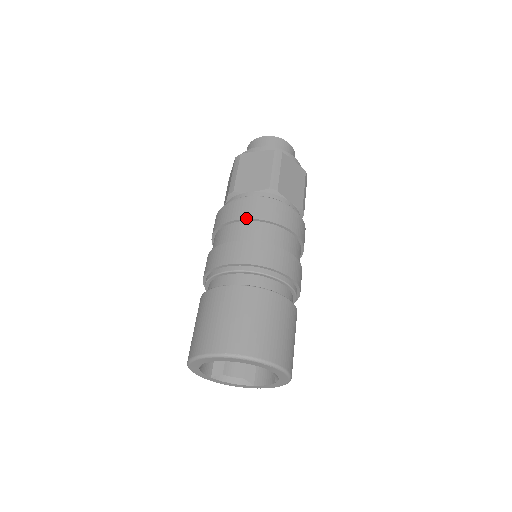
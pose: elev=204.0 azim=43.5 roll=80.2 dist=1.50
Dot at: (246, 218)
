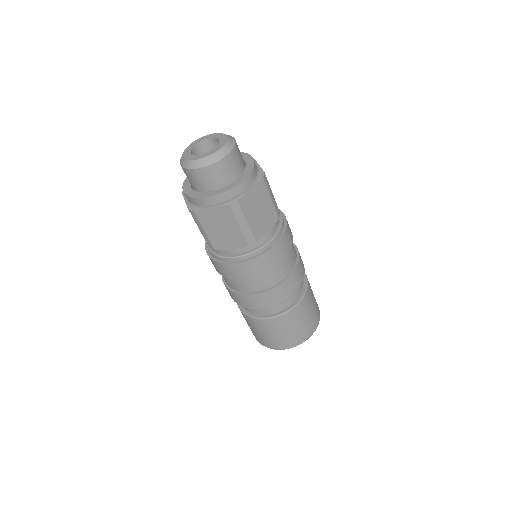
Dot at: (246, 279)
